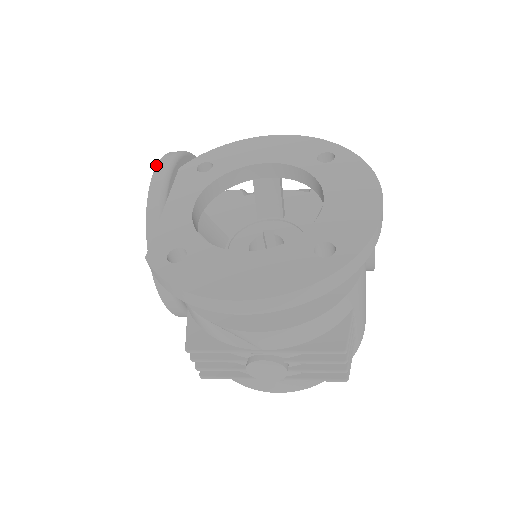
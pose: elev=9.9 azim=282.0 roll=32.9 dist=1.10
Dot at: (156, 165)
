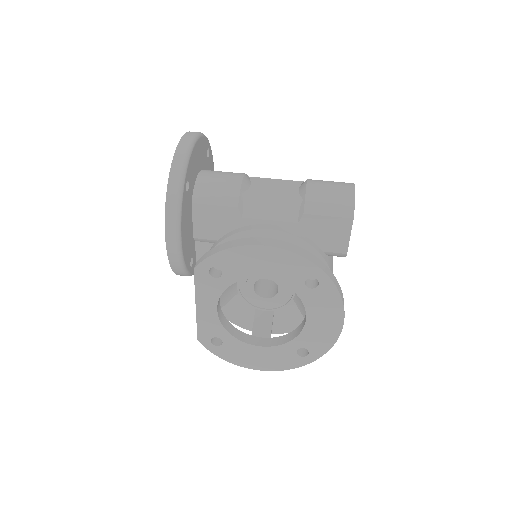
Dot at: (165, 238)
